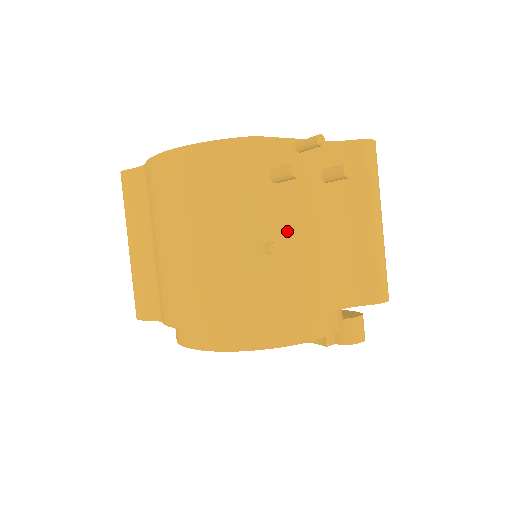
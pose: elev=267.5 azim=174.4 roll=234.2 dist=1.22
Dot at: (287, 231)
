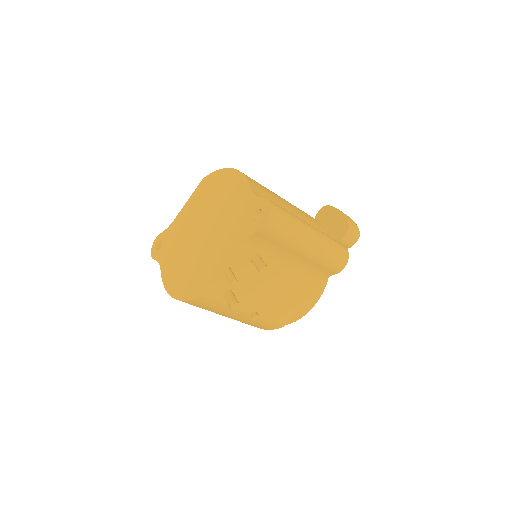
Dot at: (257, 299)
